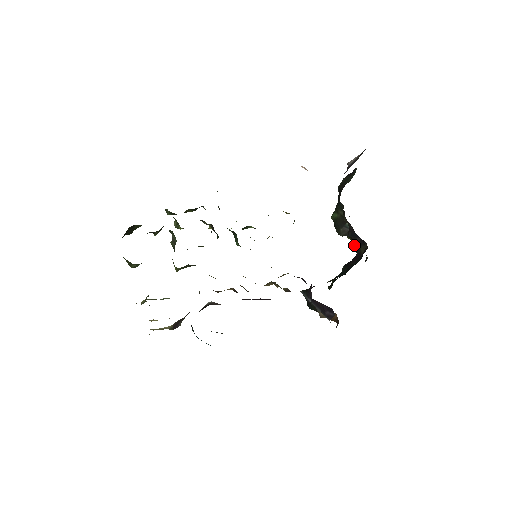
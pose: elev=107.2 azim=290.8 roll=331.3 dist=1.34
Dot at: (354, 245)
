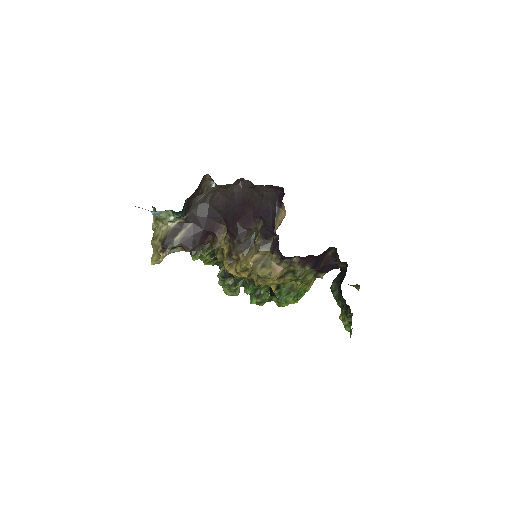
Dot at: (340, 289)
